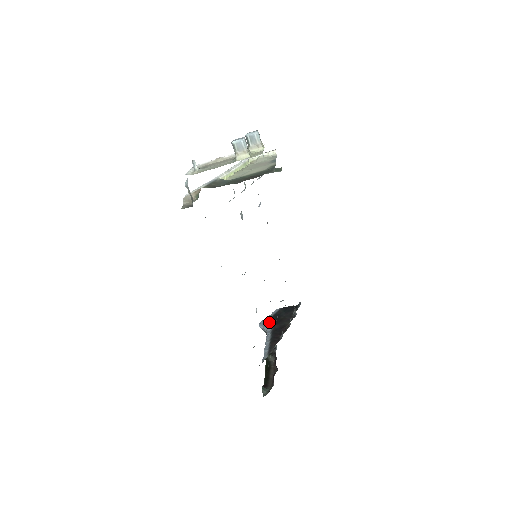
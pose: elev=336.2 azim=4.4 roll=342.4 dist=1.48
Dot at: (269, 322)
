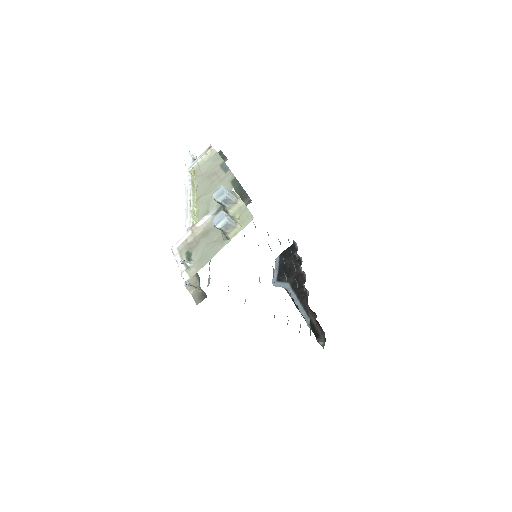
Dot at: (281, 278)
